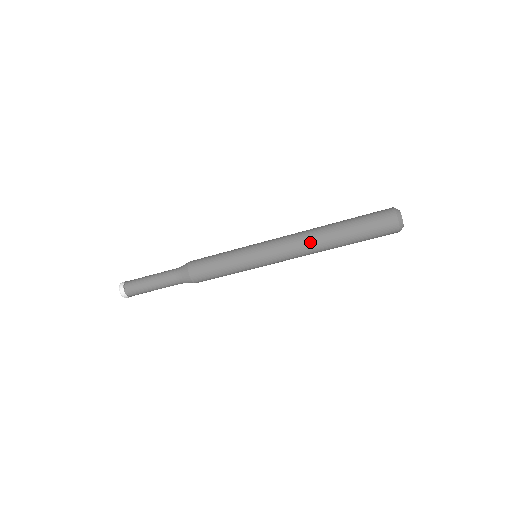
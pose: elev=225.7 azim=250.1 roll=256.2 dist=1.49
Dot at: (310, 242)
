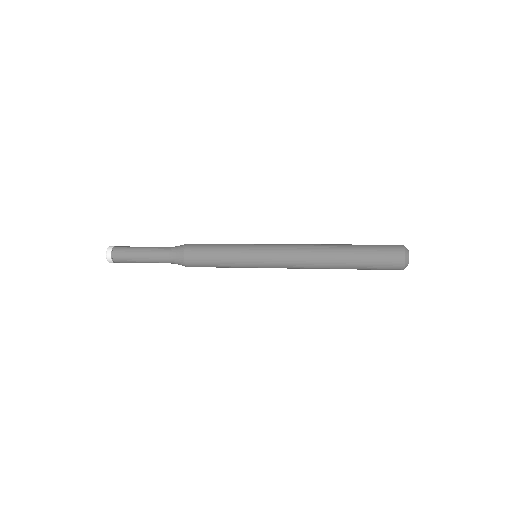
Dot at: (315, 266)
